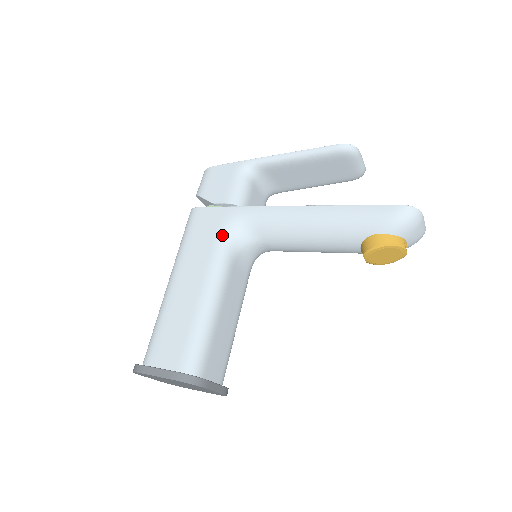
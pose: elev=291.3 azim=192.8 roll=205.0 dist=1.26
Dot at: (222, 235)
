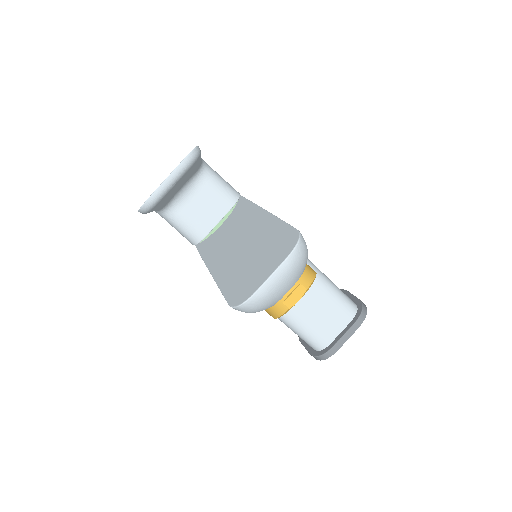
Dot at: occluded
